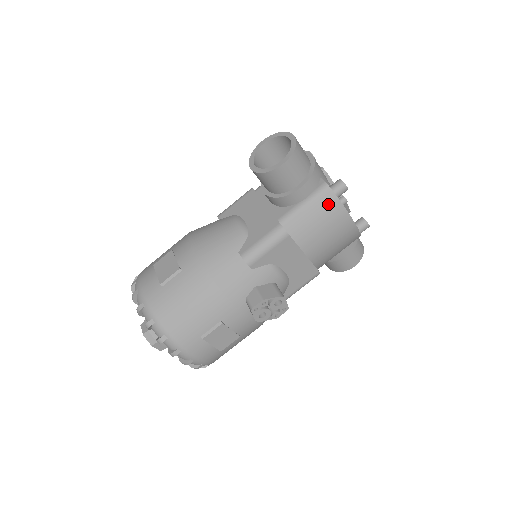
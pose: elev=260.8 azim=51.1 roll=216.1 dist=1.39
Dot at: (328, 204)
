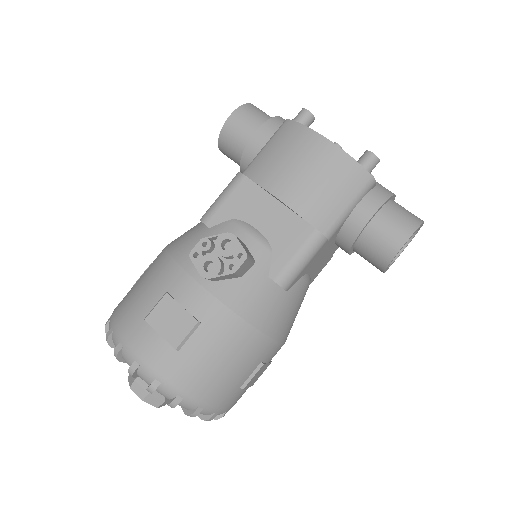
Dot at: (287, 132)
